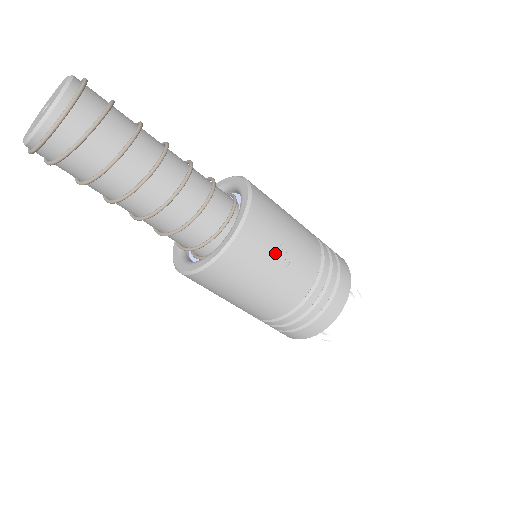
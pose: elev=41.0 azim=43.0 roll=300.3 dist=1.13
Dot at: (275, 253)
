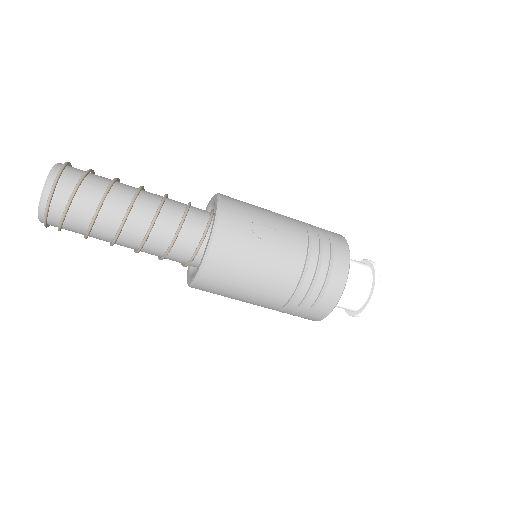
Dot at: (258, 229)
